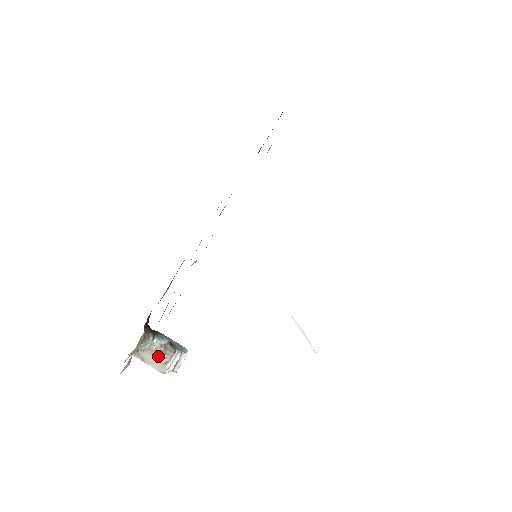
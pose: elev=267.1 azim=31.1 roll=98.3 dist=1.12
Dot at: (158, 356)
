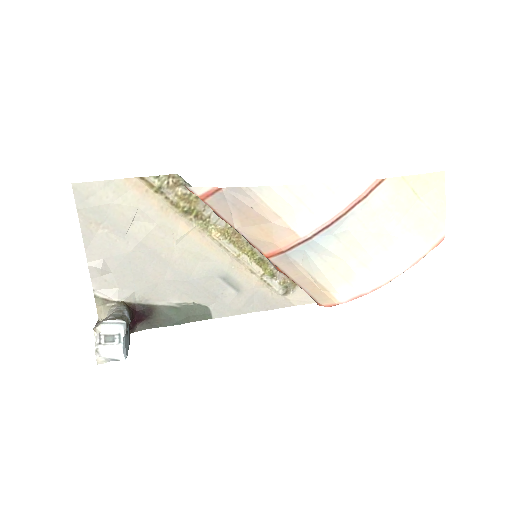
Dot at: (111, 315)
